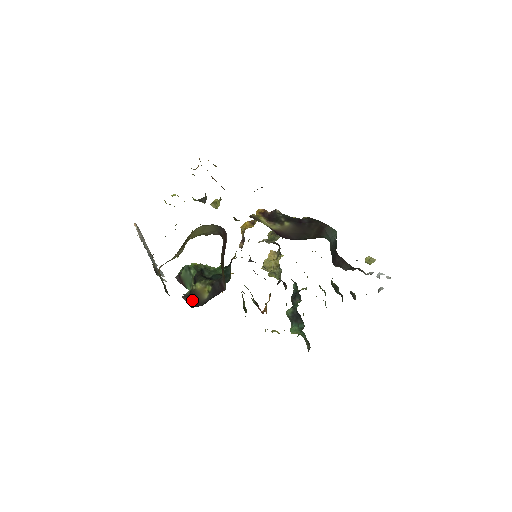
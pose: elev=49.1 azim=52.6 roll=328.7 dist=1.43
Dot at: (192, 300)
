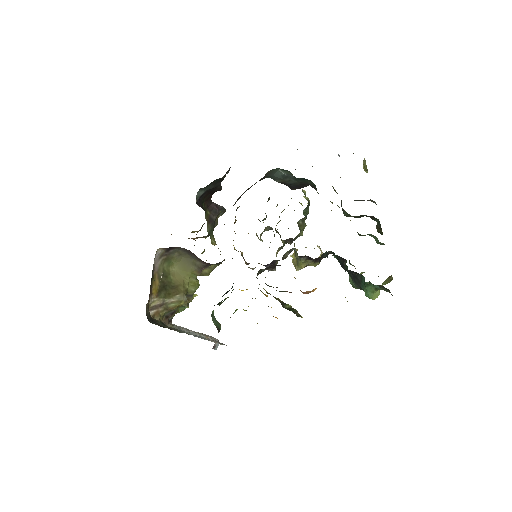
Dot at: occluded
